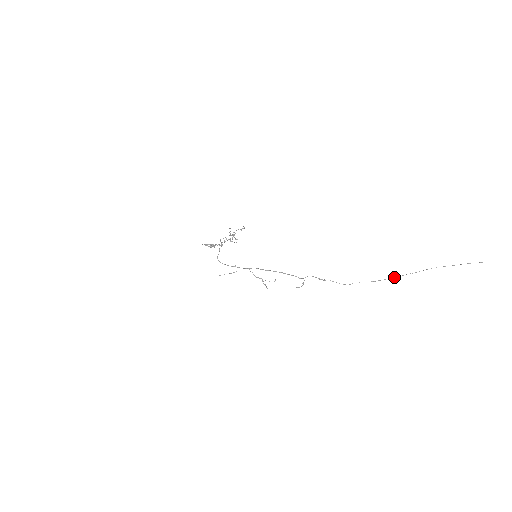
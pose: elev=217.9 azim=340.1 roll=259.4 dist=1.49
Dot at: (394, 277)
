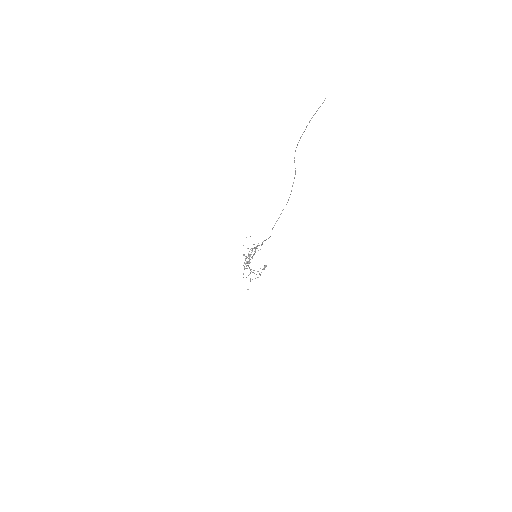
Dot at: (289, 197)
